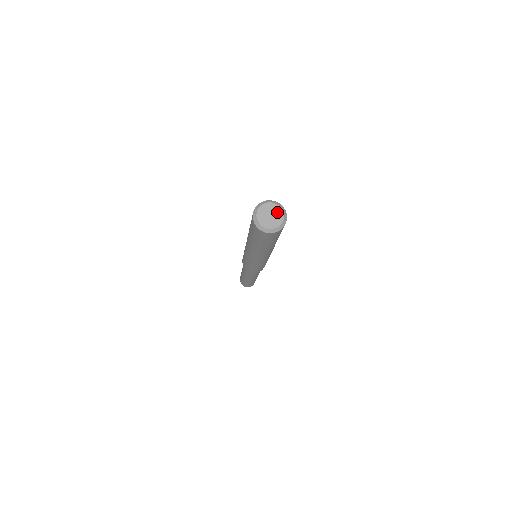
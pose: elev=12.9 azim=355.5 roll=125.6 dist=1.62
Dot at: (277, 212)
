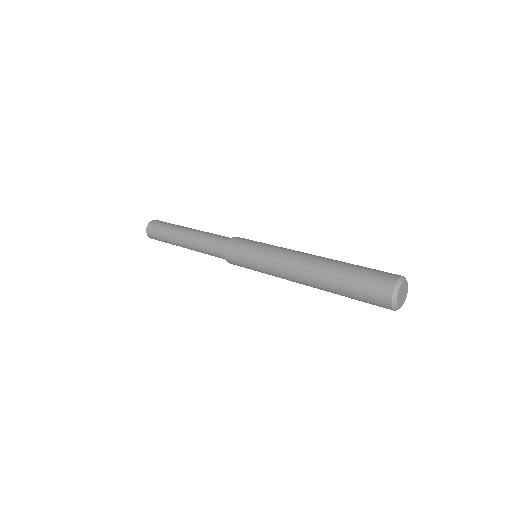
Dot at: (406, 290)
